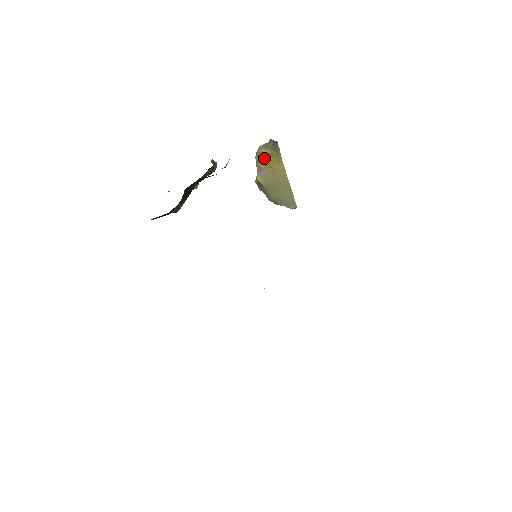
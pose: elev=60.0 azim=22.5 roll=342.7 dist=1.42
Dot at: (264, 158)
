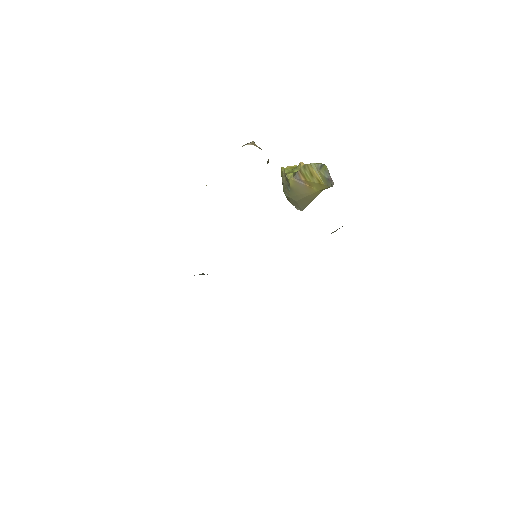
Dot at: (310, 176)
